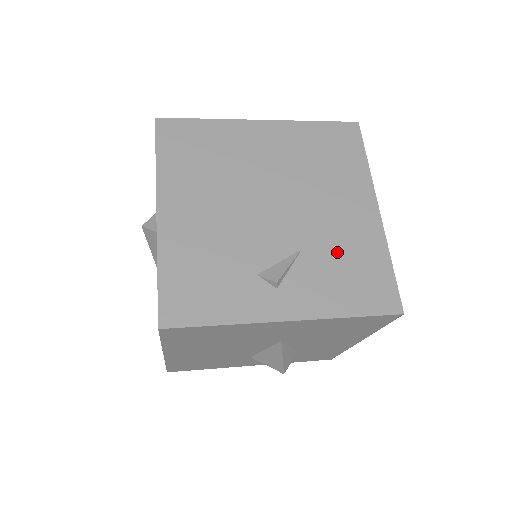
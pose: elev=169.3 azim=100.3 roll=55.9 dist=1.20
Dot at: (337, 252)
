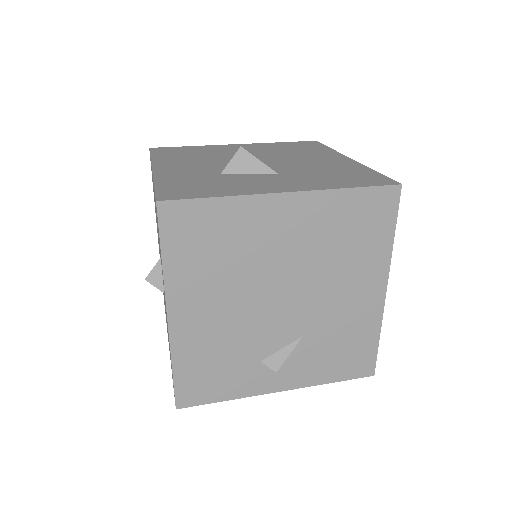
Dot at: (335, 335)
